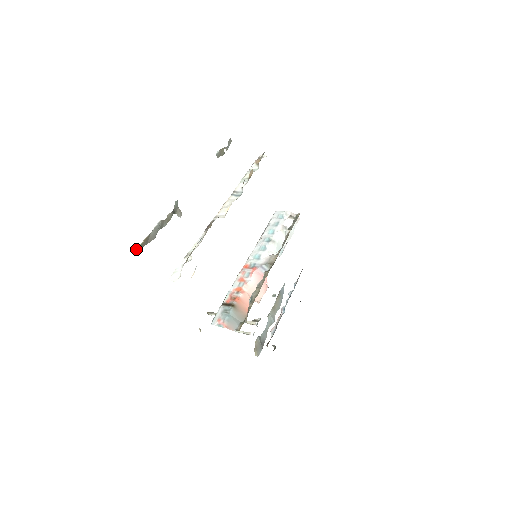
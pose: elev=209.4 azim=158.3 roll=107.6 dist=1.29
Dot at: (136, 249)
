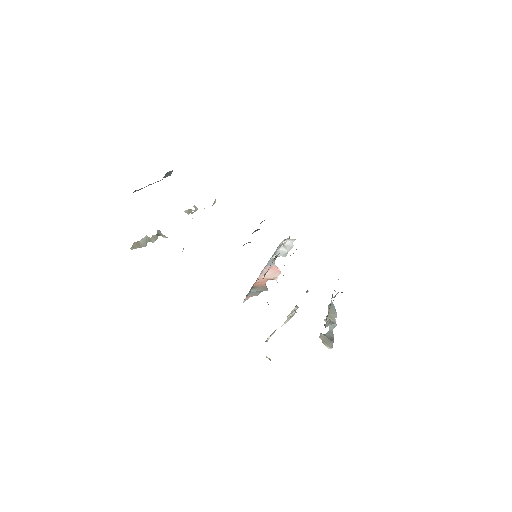
Dot at: occluded
